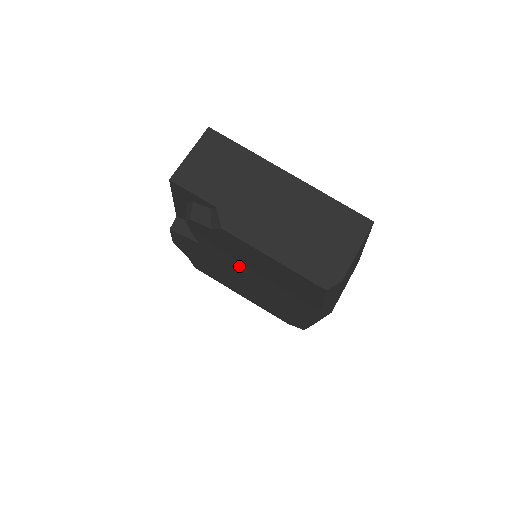
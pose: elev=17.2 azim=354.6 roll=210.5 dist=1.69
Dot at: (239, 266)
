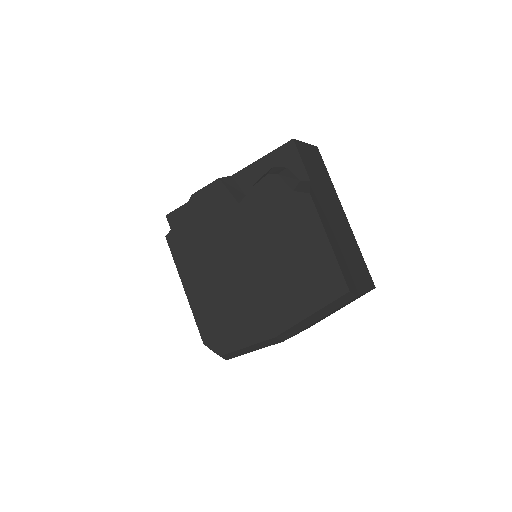
Dot at: (257, 244)
